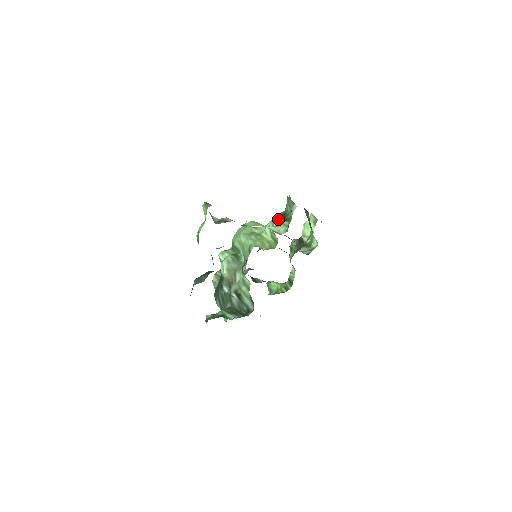
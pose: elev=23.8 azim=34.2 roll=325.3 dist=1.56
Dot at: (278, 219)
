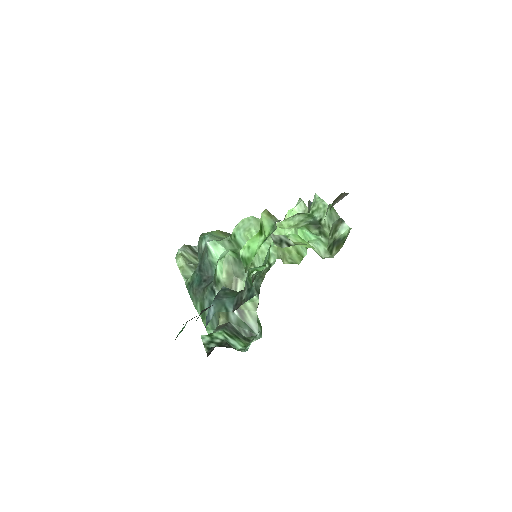
Dot at: (309, 228)
